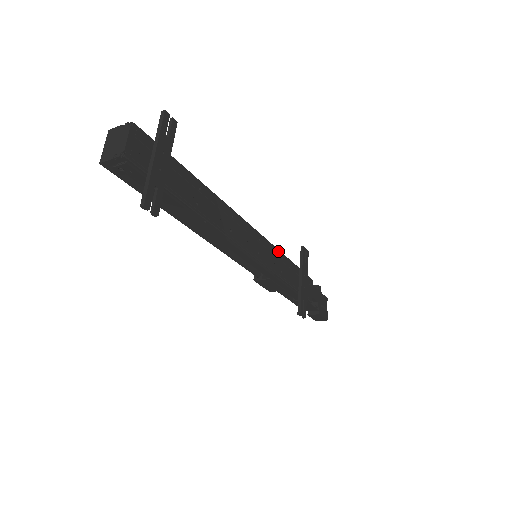
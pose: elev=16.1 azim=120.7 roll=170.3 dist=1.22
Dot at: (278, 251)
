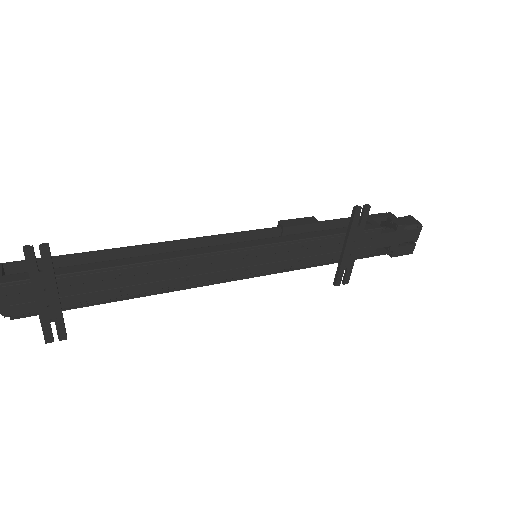
Dot at: (292, 243)
